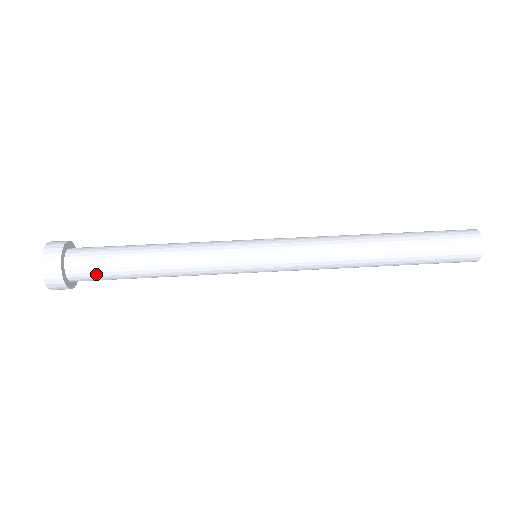
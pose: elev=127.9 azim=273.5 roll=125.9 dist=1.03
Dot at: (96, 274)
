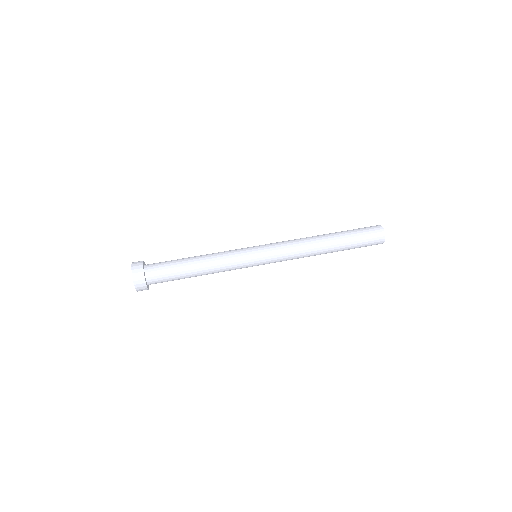
Dot at: (164, 280)
